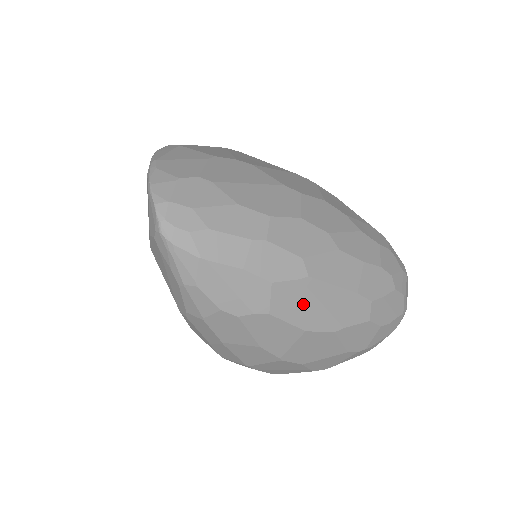
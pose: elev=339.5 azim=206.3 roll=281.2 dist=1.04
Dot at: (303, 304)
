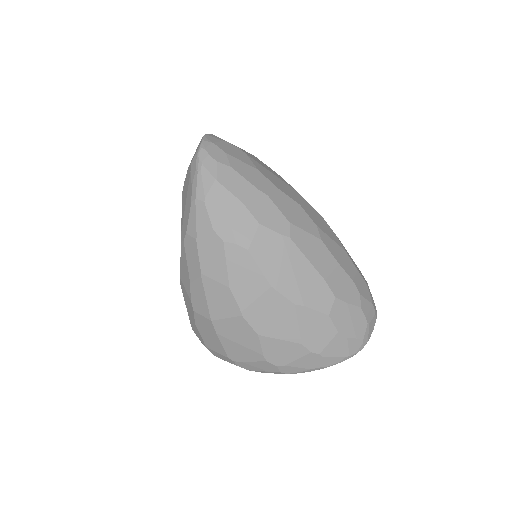
Dot at: (277, 259)
